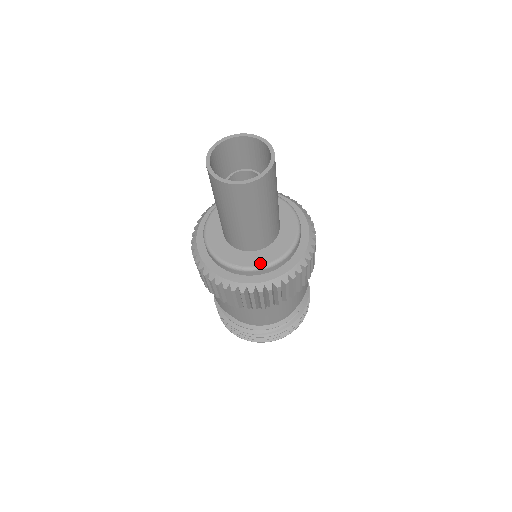
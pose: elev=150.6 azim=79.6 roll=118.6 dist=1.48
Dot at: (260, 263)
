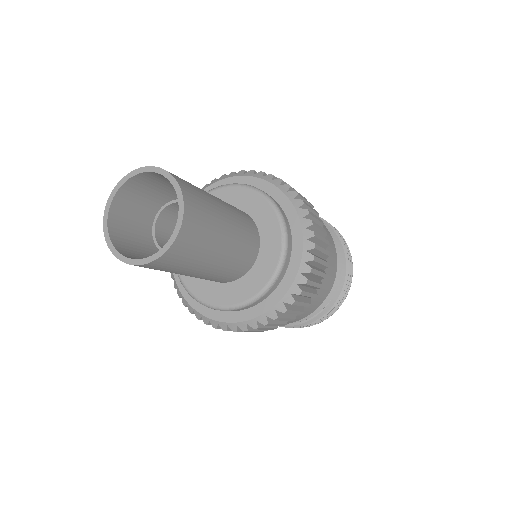
Dot at: (228, 302)
